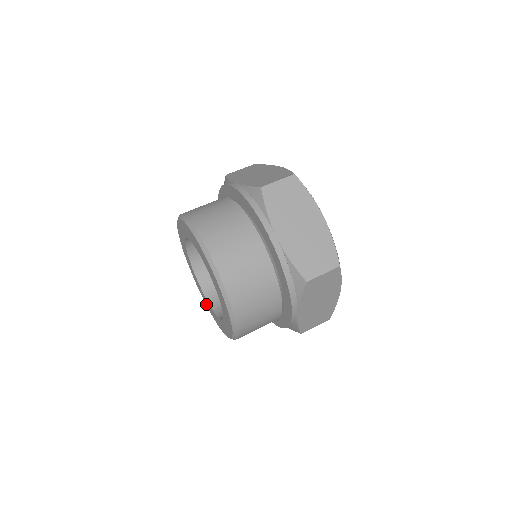
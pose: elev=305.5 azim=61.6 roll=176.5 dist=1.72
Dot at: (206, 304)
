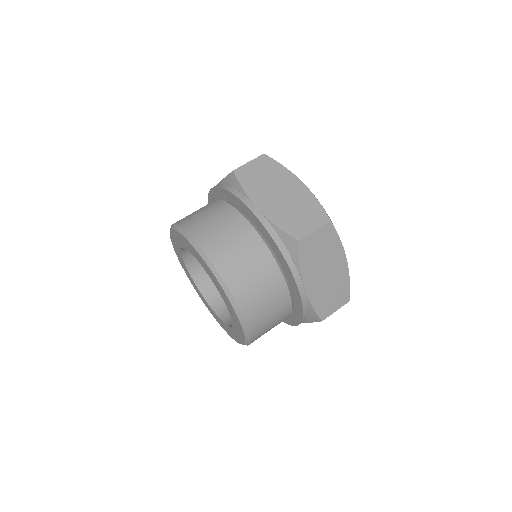
Dot at: (222, 326)
